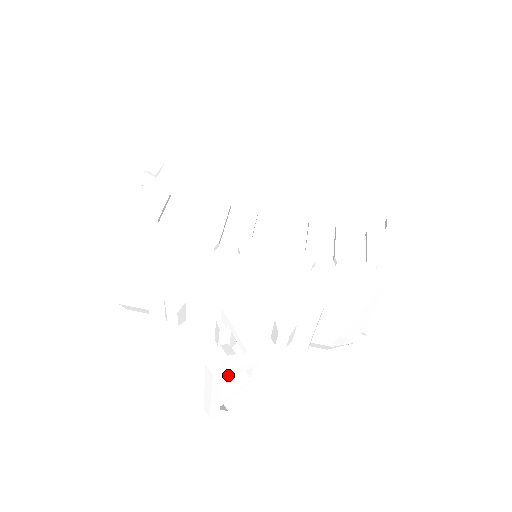
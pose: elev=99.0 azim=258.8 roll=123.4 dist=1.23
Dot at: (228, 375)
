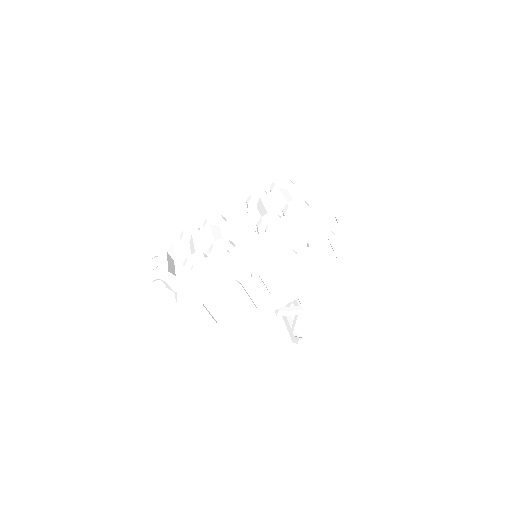
Dot at: (298, 328)
